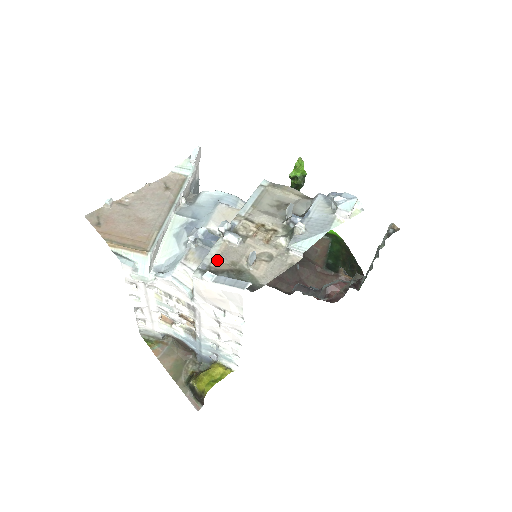
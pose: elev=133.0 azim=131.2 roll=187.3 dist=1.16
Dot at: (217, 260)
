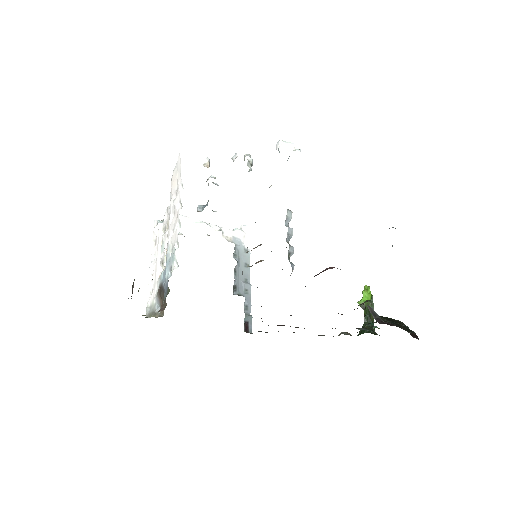
Dot at: occluded
